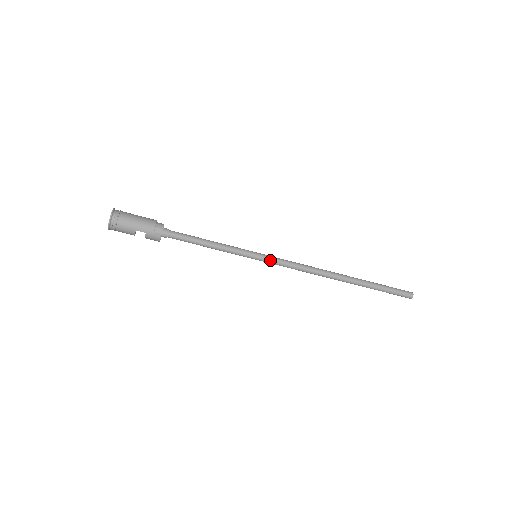
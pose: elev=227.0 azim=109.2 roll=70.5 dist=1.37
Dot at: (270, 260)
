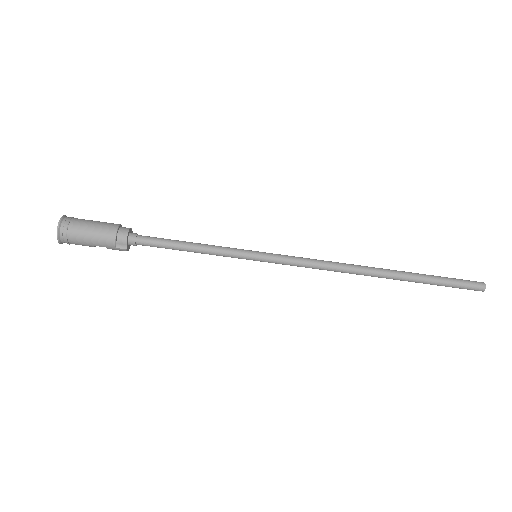
Dot at: (275, 262)
